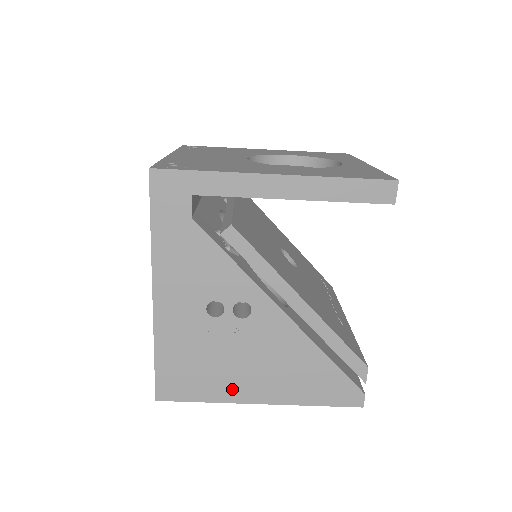
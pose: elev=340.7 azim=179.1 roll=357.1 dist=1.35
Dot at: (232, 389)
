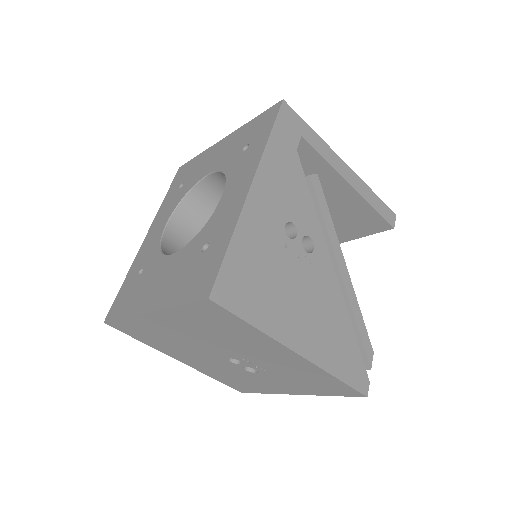
Dot at: (281, 323)
